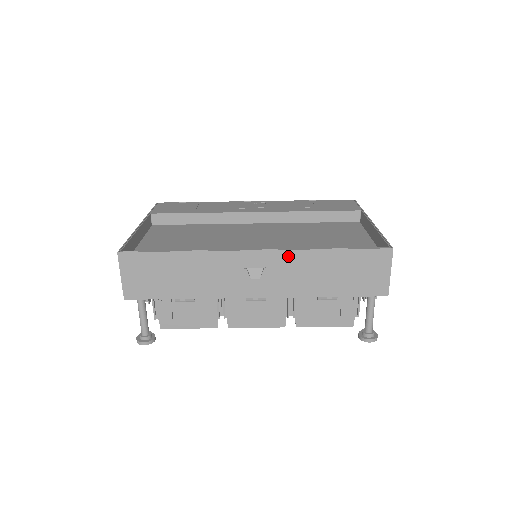
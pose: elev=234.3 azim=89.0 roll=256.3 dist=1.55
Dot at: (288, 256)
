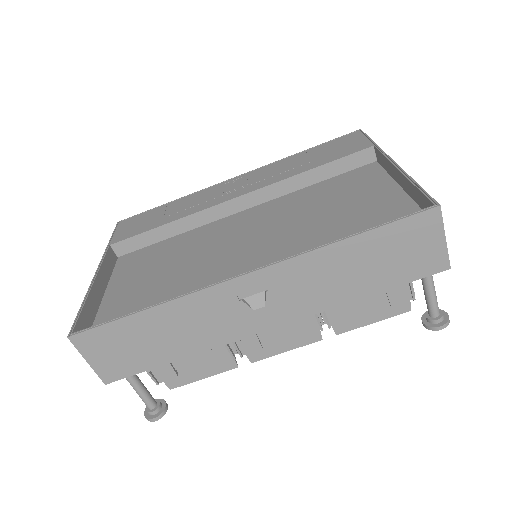
Dot at: (292, 266)
